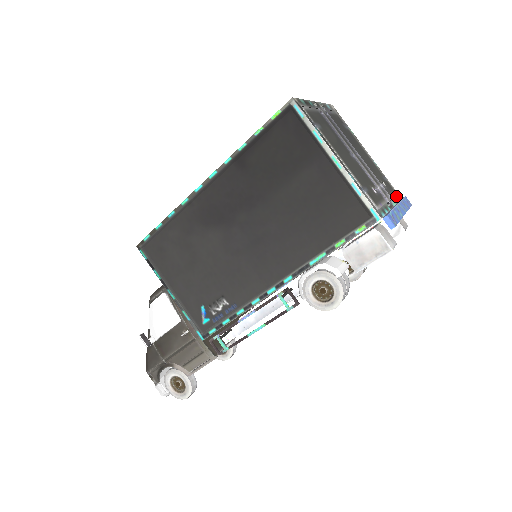
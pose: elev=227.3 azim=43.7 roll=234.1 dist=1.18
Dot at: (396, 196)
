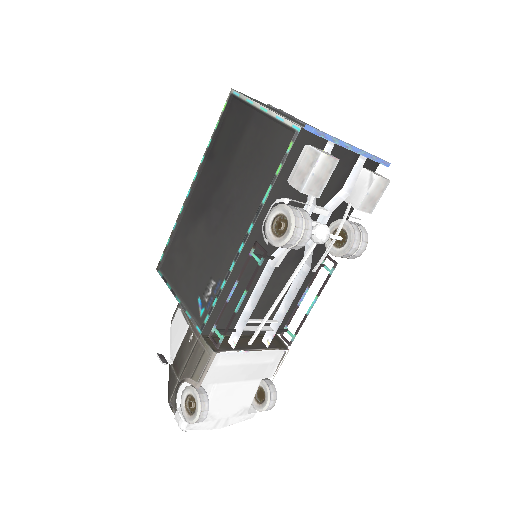
Dot at: occluded
